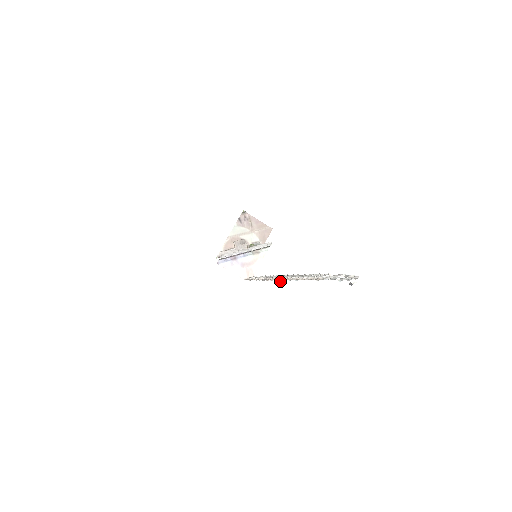
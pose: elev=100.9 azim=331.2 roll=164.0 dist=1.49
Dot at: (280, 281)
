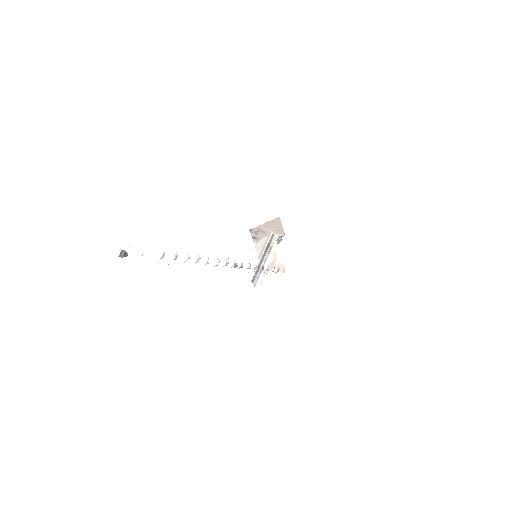
Dot at: (237, 266)
